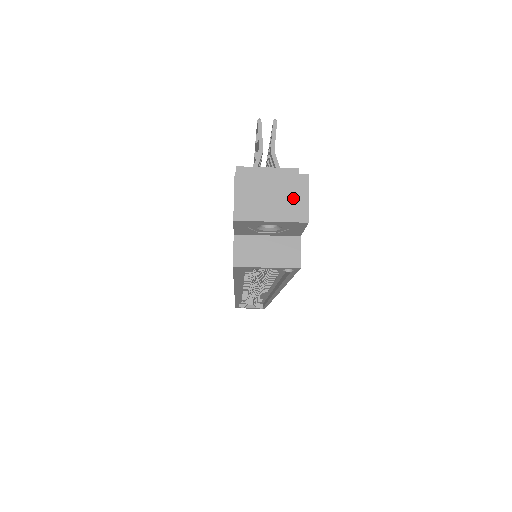
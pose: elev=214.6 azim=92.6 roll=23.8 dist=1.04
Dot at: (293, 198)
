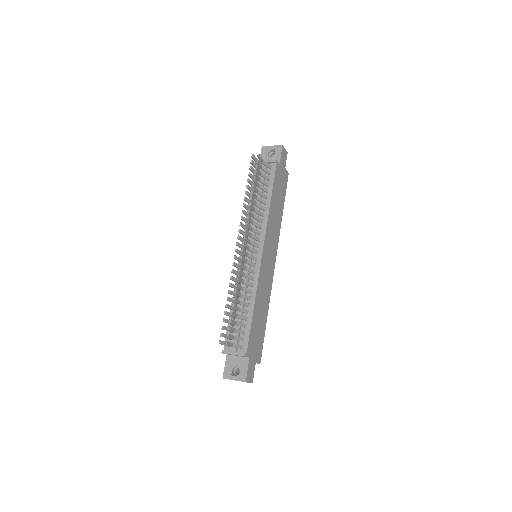
Dot at: occluded
